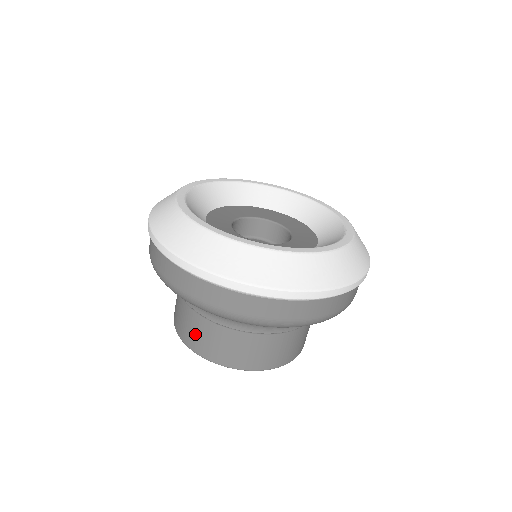
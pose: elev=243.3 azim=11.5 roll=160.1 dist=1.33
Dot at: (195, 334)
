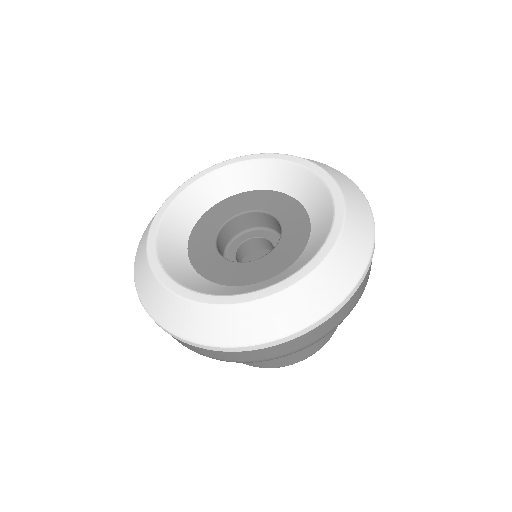
Dot at: (291, 354)
